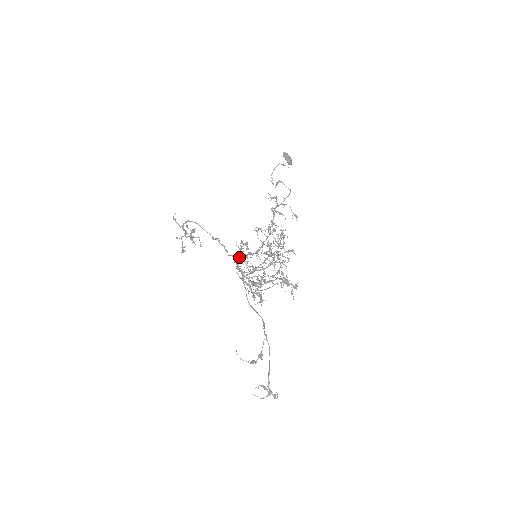
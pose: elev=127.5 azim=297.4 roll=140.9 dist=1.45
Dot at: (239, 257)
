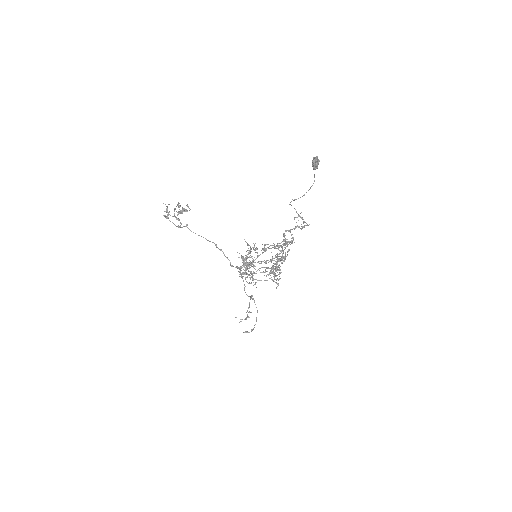
Dot at: occluded
